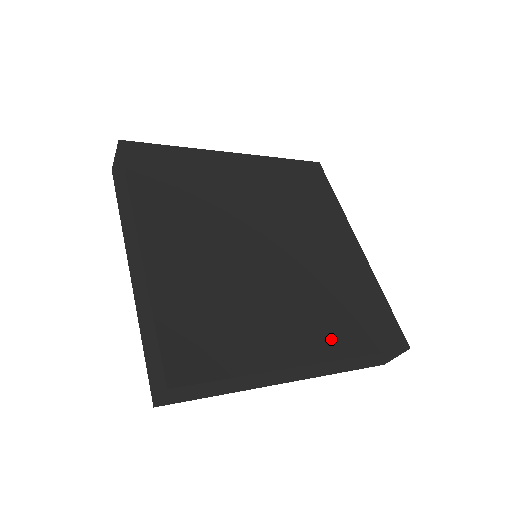
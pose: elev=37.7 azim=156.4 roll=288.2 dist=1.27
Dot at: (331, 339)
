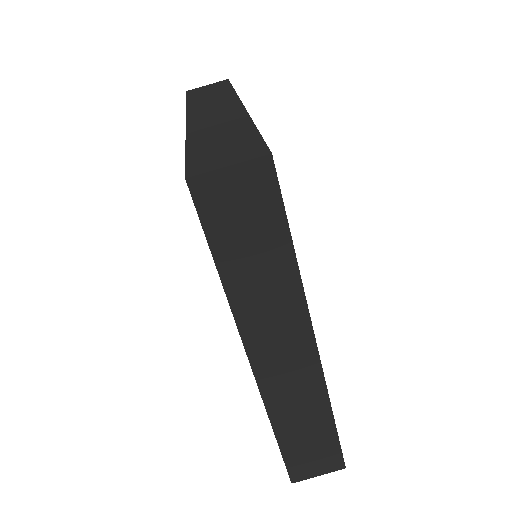
Dot at: occluded
